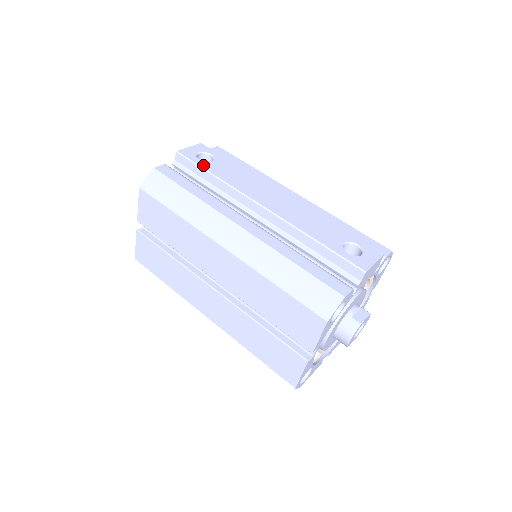
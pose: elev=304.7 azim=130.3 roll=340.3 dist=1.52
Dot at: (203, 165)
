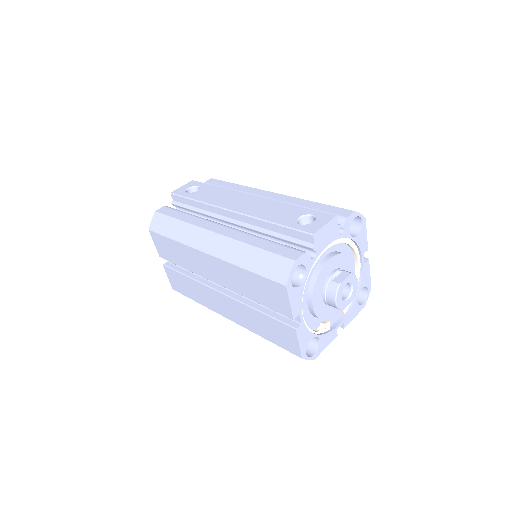
Dot at: (189, 196)
